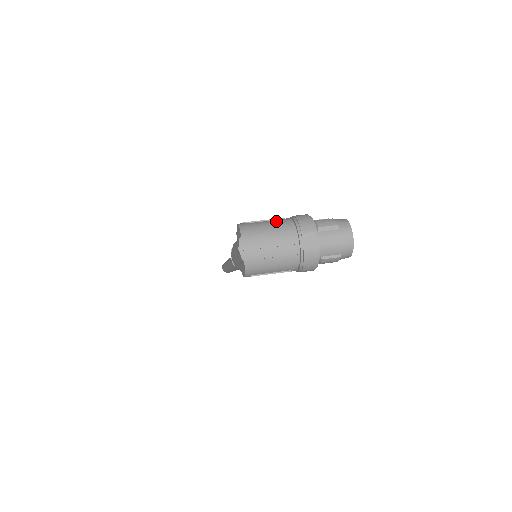
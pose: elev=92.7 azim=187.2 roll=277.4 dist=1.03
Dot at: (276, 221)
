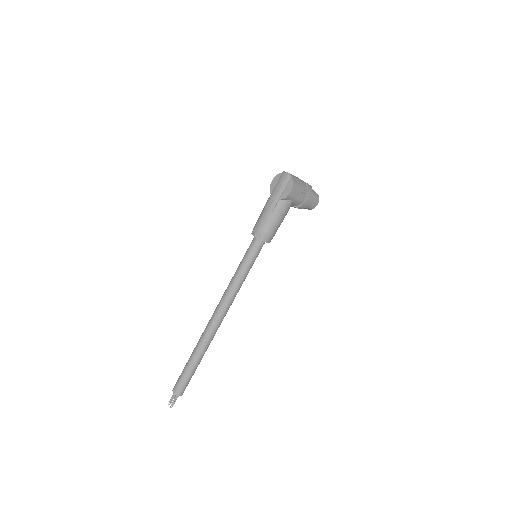
Dot at: occluded
